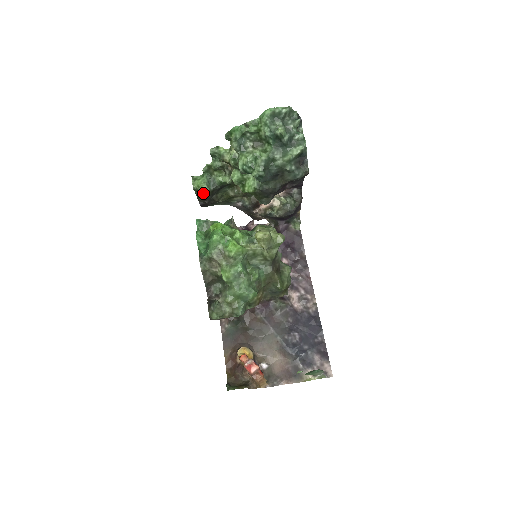
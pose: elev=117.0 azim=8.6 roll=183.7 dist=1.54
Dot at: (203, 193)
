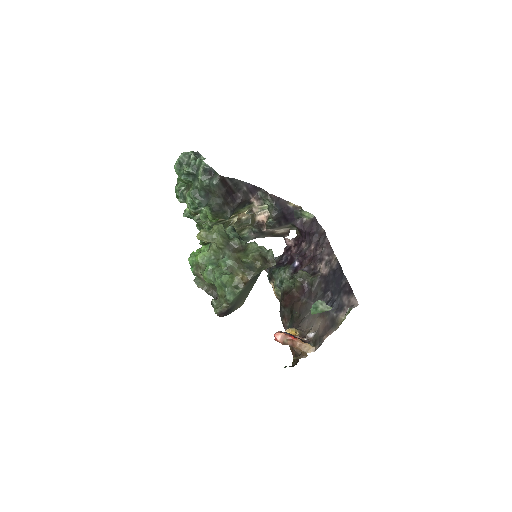
Dot at: occluded
